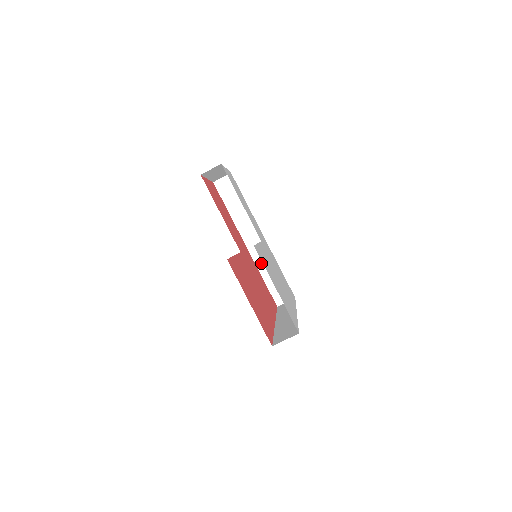
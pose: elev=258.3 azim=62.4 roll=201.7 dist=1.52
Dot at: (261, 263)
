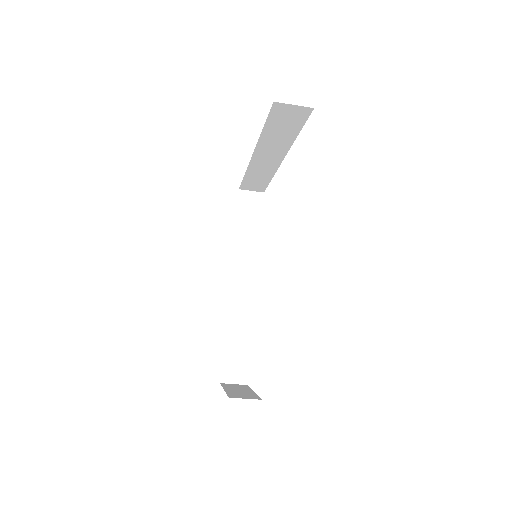
Dot at: (255, 170)
